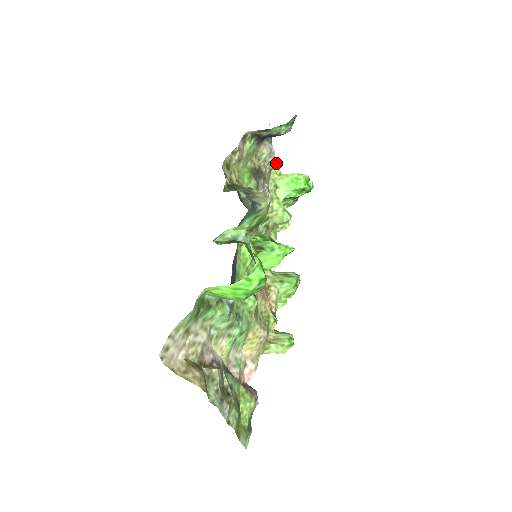
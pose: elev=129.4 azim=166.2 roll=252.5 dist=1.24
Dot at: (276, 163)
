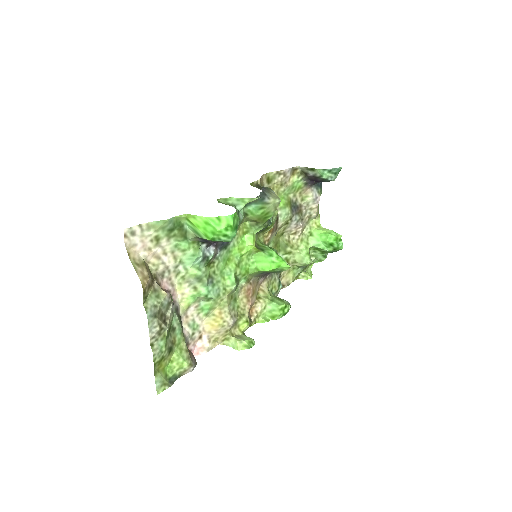
Dot at: (319, 215)
